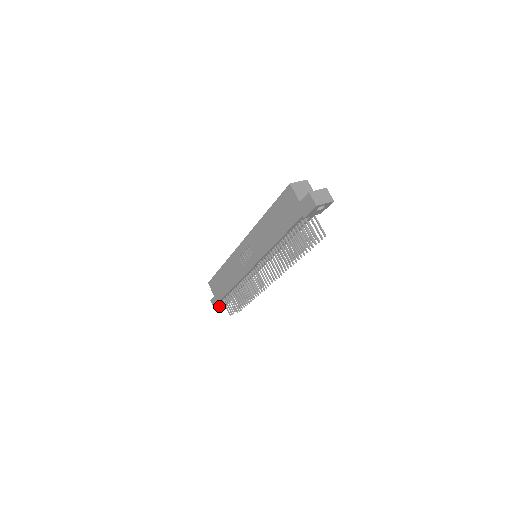
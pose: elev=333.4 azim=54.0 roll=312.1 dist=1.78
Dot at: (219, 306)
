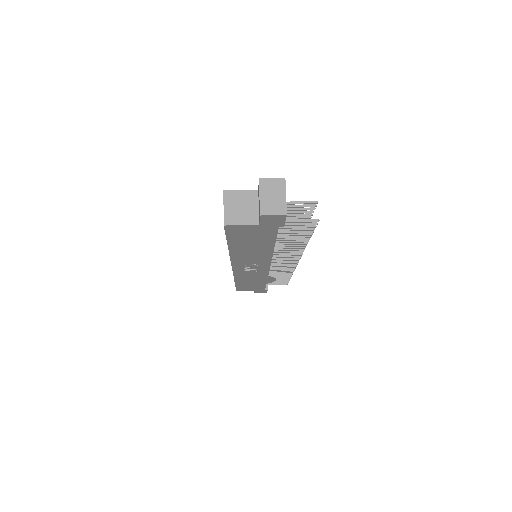
Dot at: occluded
